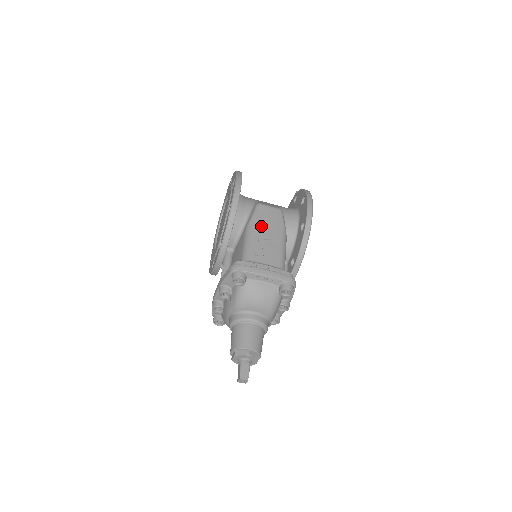
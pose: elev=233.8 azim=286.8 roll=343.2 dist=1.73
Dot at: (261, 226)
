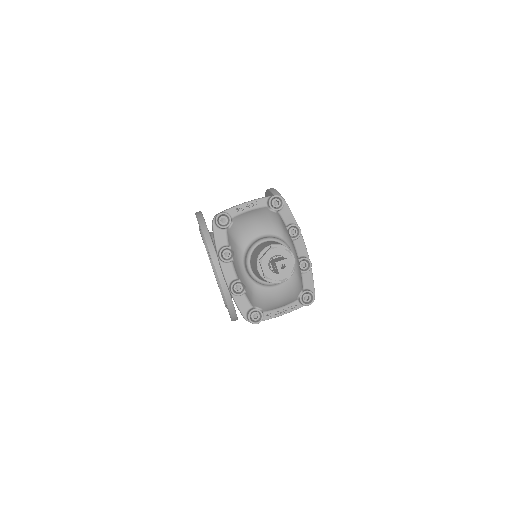
Dot at: occluded
